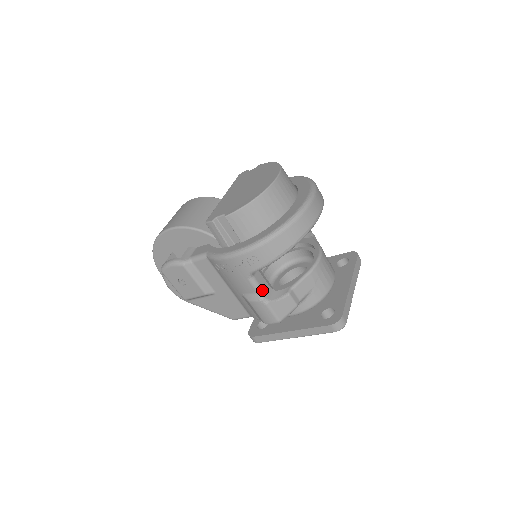
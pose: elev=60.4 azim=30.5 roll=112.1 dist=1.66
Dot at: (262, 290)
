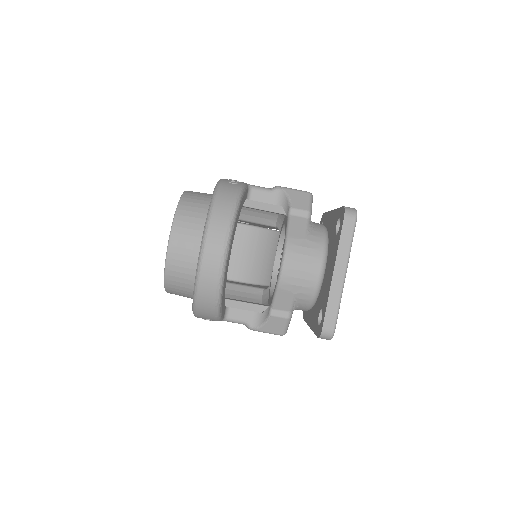
Dot at: (245, 322)
